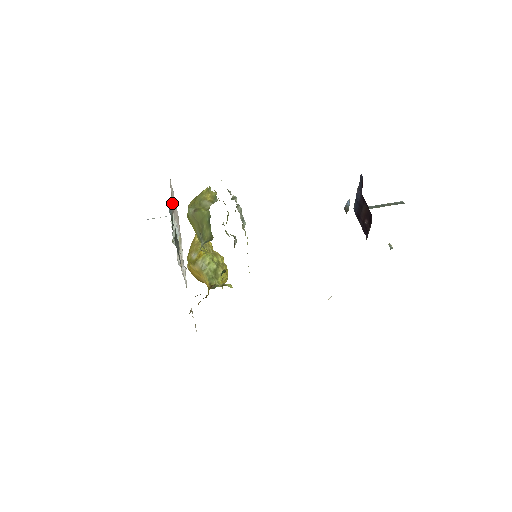
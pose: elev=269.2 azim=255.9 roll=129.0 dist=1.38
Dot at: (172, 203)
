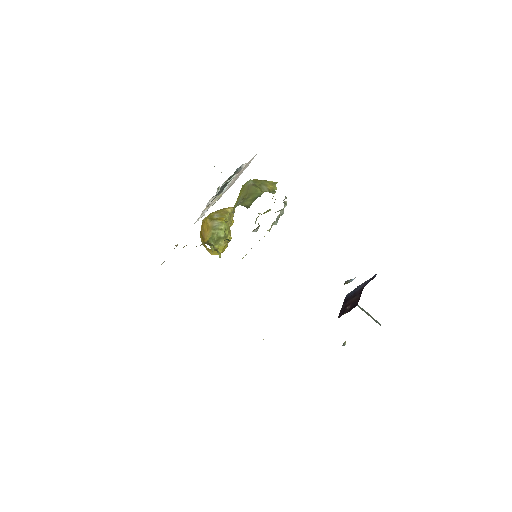
Dot at: (244, 167)
